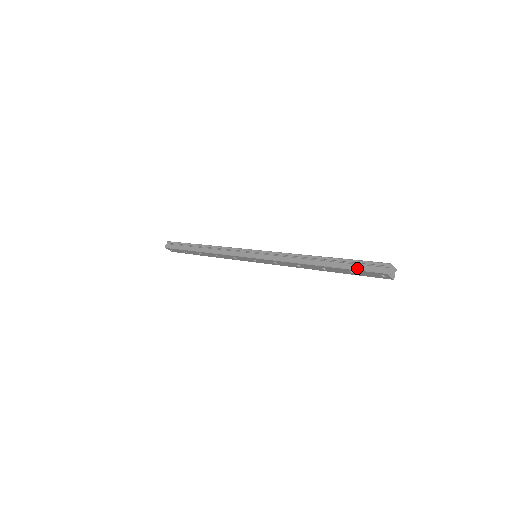
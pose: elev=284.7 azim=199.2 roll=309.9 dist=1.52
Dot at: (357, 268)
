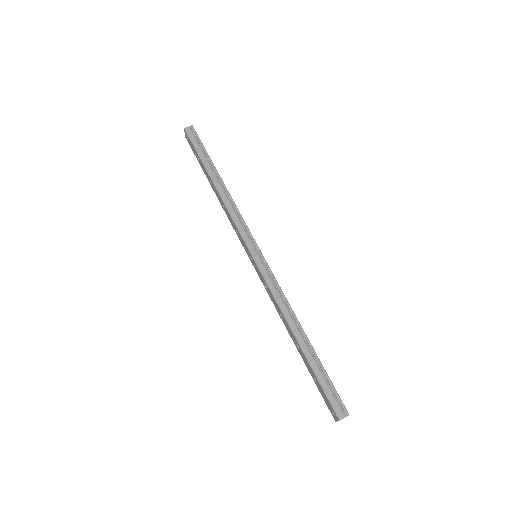
Dot at: (324, 386)
